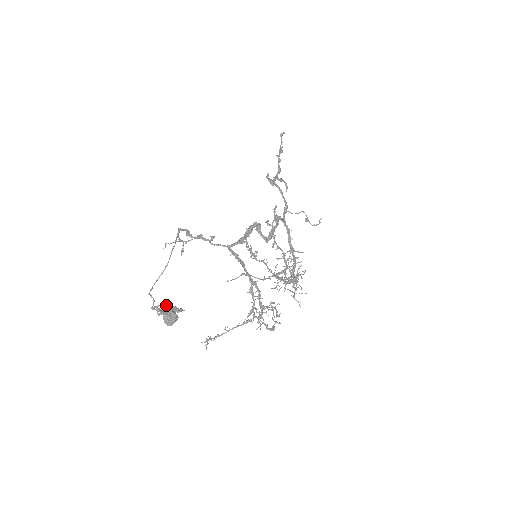
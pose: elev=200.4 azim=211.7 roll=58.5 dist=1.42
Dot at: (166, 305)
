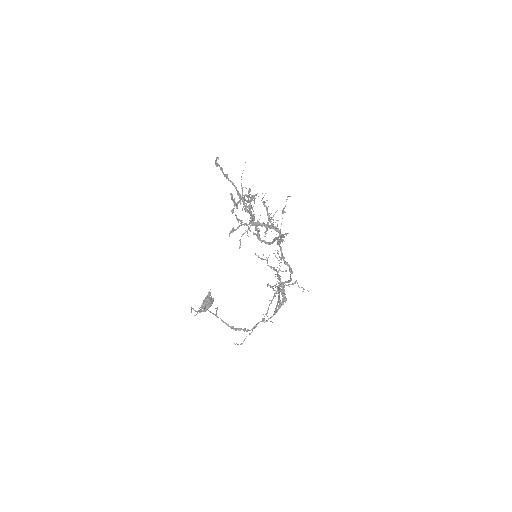
Dot at: (203, 303)
